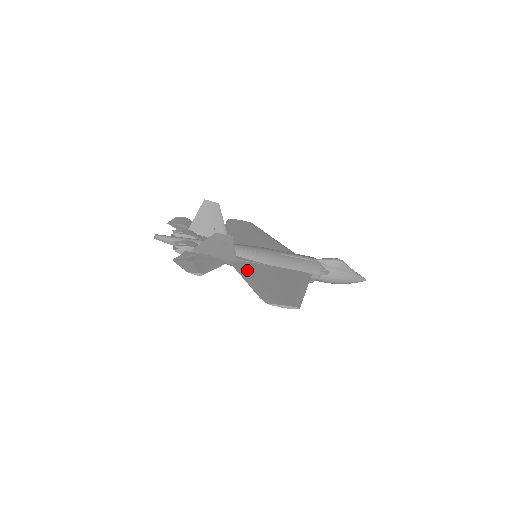
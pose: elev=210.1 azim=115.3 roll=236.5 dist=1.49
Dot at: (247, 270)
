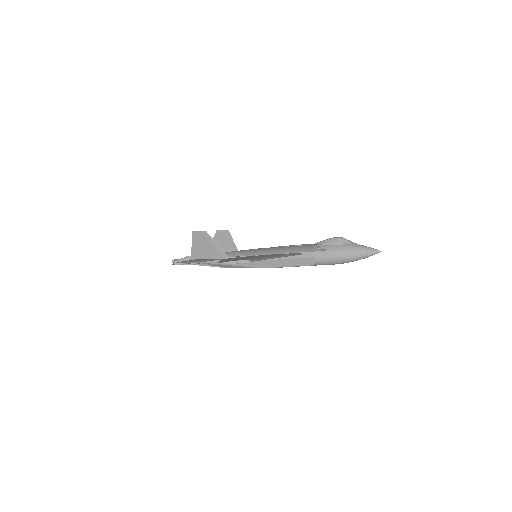
Dot at: occluded
